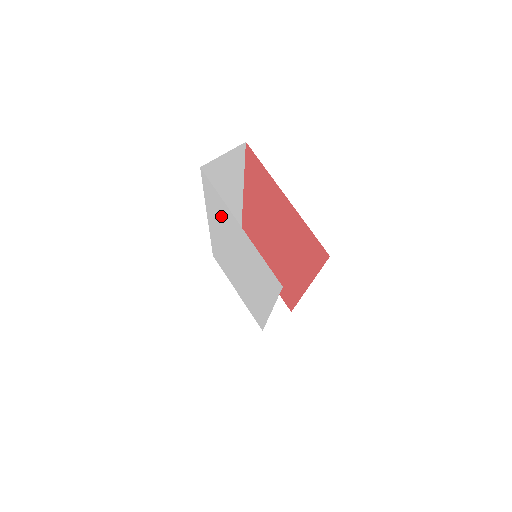
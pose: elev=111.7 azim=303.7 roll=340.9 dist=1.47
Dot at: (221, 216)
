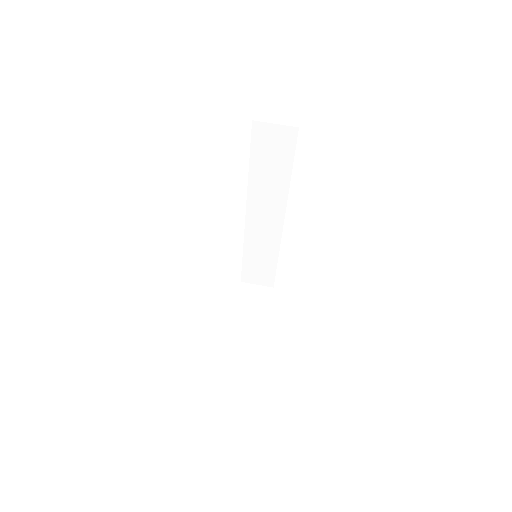
Dot at: occluded
